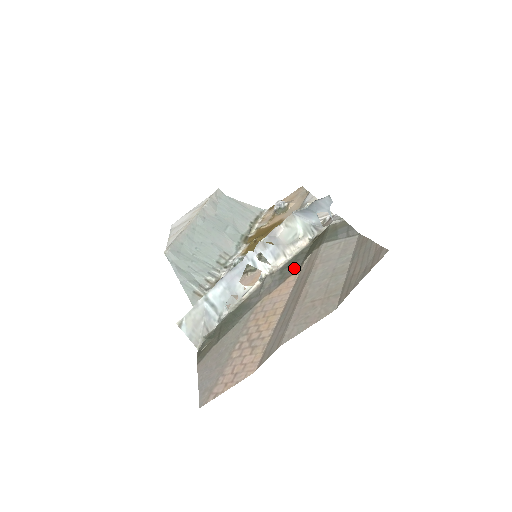
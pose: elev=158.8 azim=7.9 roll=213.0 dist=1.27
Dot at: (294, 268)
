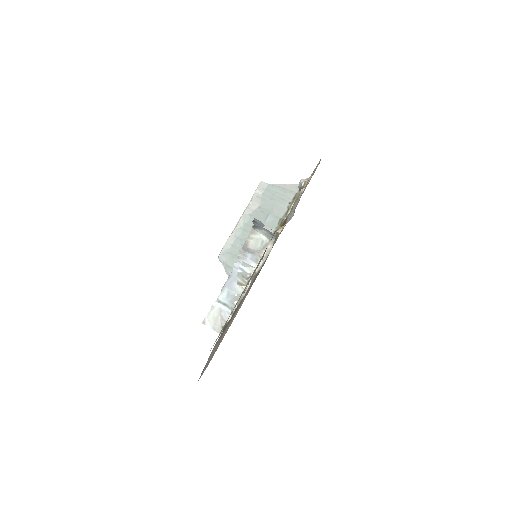
Dot at: (258, 273)
